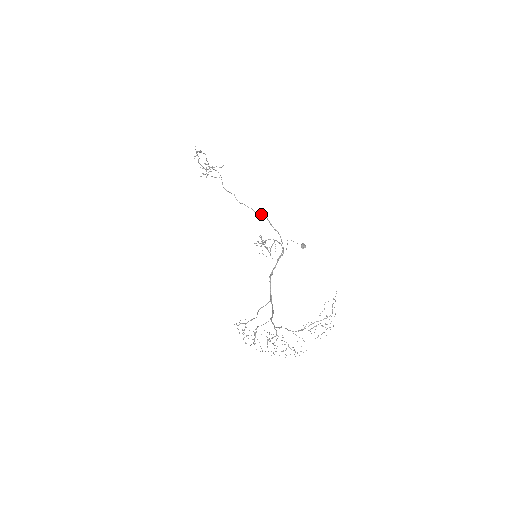
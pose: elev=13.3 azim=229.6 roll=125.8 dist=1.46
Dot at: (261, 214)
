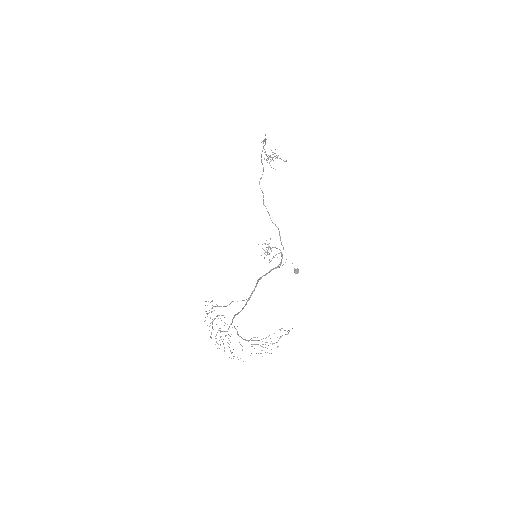
Dot at: (275, 224)
